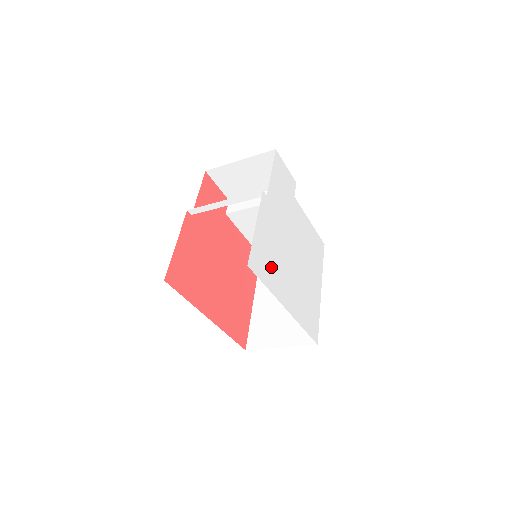
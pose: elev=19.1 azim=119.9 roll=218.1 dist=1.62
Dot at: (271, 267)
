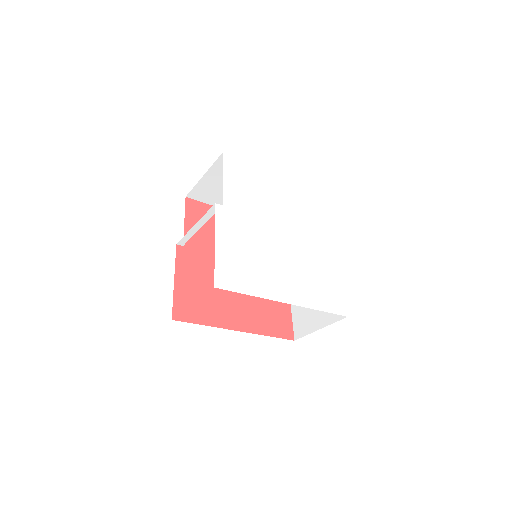
Dot at: (250, 272)
